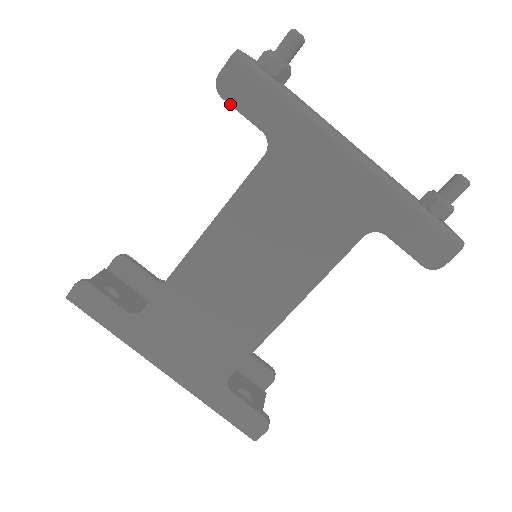
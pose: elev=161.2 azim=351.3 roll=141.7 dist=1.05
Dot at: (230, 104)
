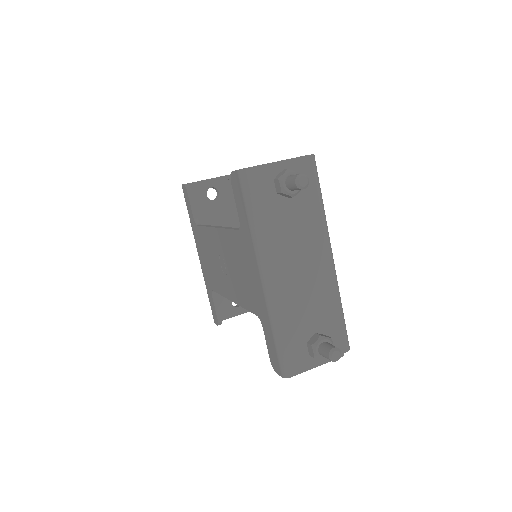
Dot at: (233, 190)
